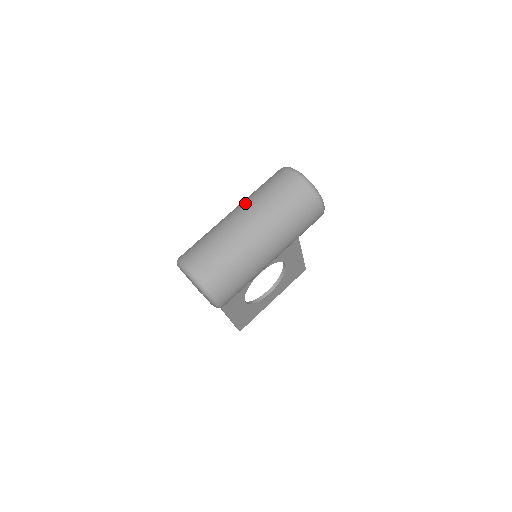
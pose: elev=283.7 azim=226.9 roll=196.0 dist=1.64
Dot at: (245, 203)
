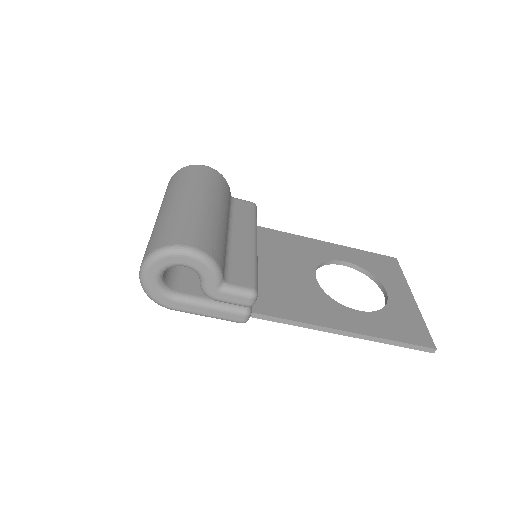
Dot at: occluded
